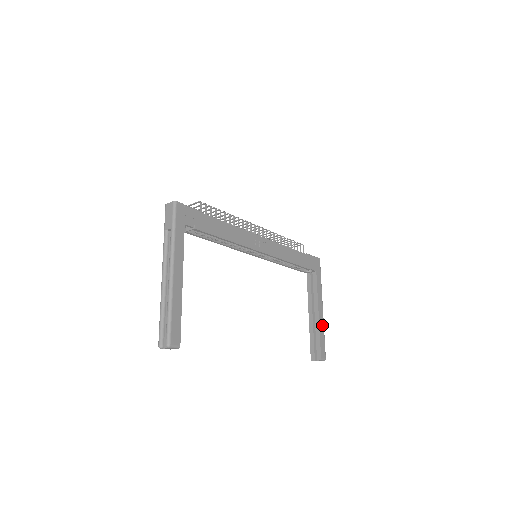
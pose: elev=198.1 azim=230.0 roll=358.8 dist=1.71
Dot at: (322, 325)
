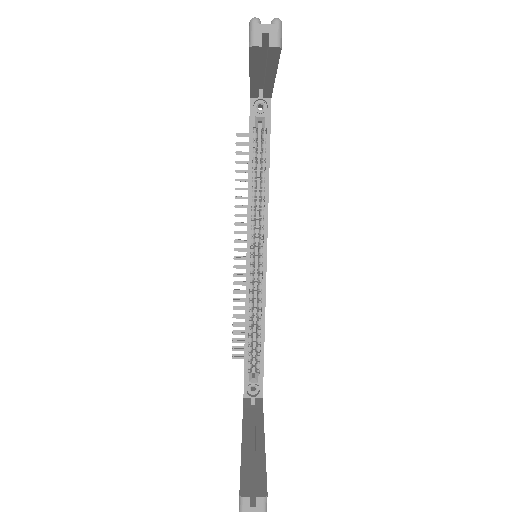
Dot at: occluded
